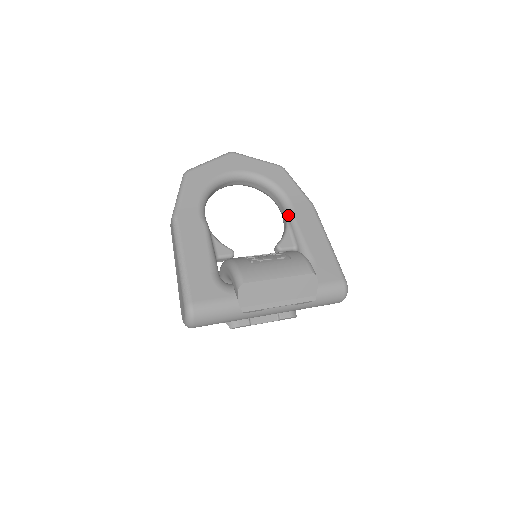
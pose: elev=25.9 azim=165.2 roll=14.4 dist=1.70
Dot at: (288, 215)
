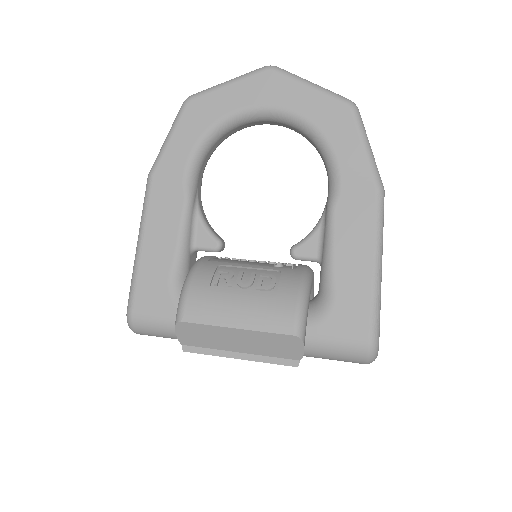
Dot at: (327, 201)
